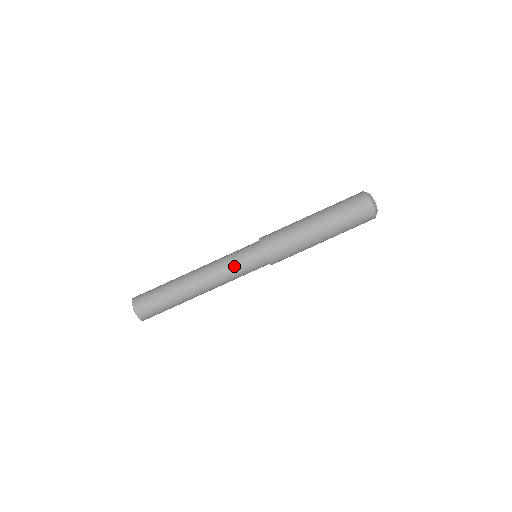
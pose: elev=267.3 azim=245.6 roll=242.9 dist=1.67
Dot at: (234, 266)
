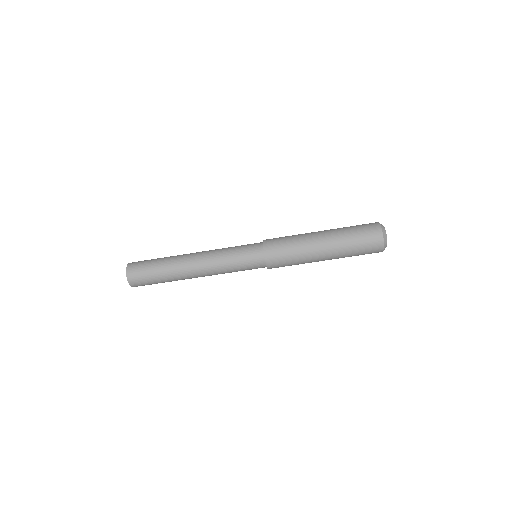
Dot at: (233, 268)
